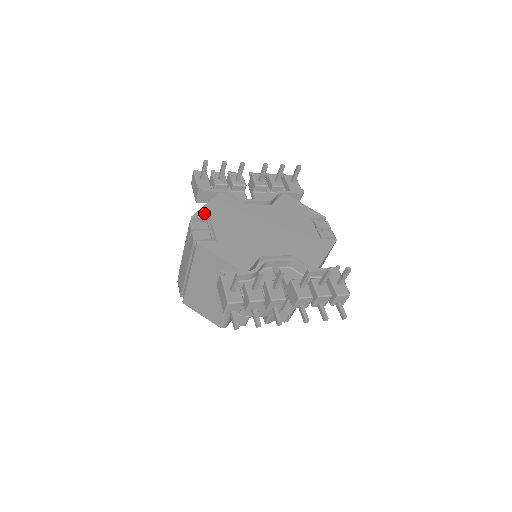
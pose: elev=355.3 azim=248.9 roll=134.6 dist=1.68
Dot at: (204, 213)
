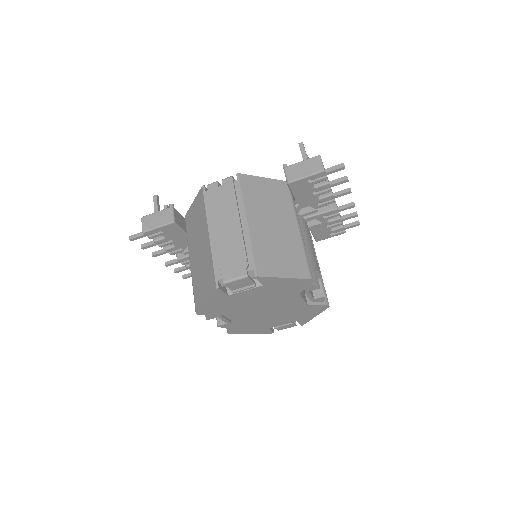
Dot at: occluded
